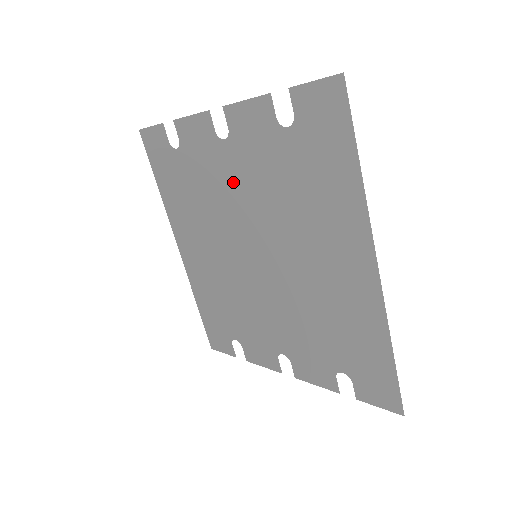
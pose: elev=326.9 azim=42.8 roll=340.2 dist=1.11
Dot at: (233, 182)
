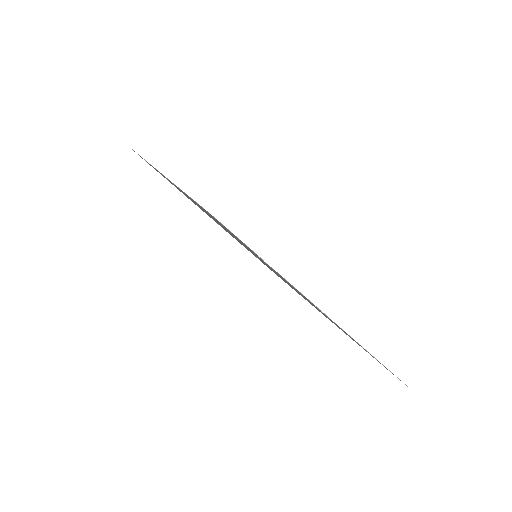
Dot at: (289, 284)
